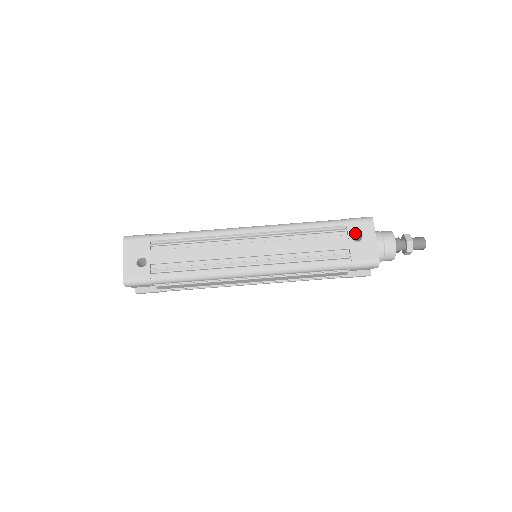
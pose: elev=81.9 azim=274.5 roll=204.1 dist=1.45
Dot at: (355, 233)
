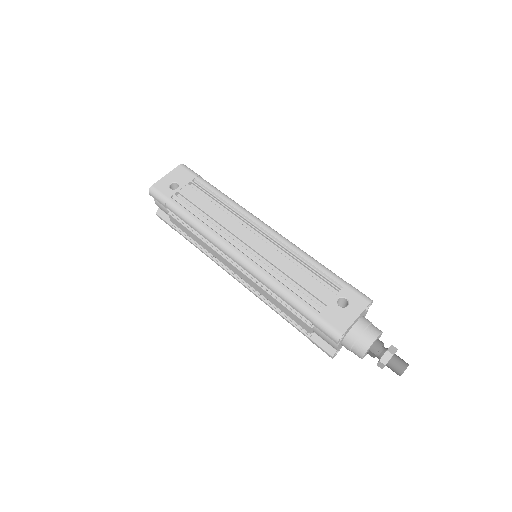
Dot at: (345, 300)
